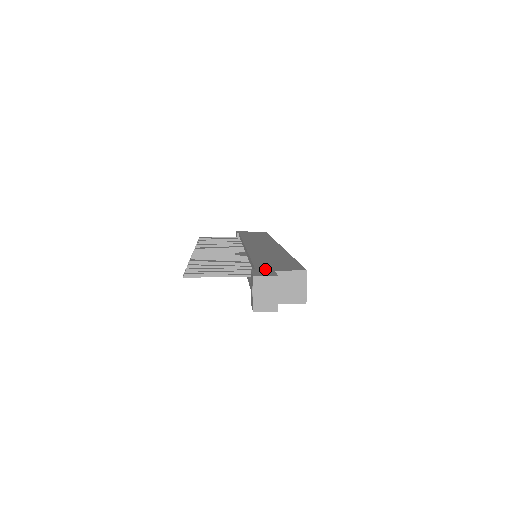
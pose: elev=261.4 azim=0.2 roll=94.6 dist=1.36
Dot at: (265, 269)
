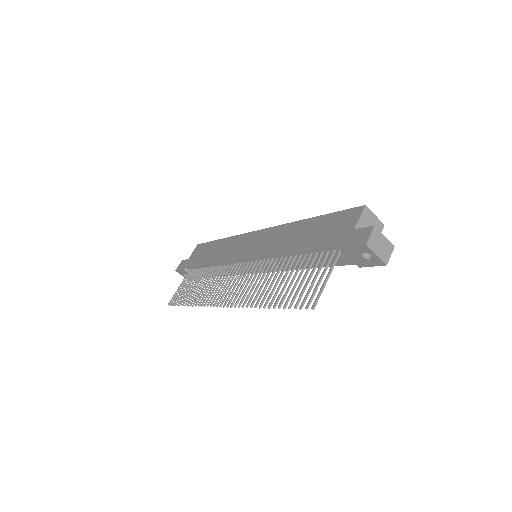
Dot at: (346, 237)
